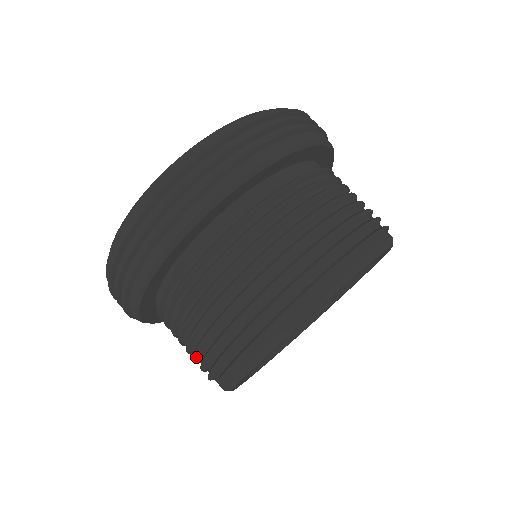
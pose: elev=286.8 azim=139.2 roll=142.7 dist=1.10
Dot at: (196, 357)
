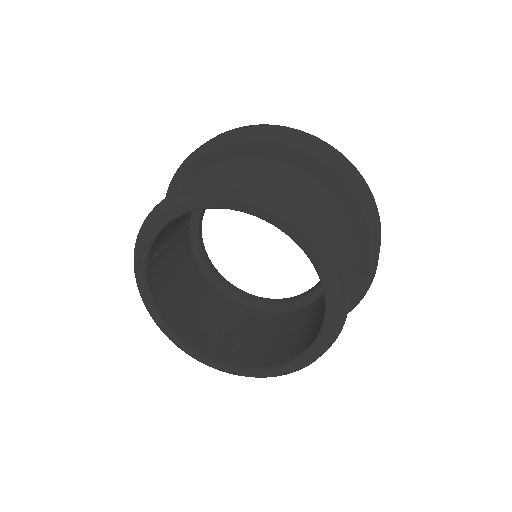
Dot at: occluded
